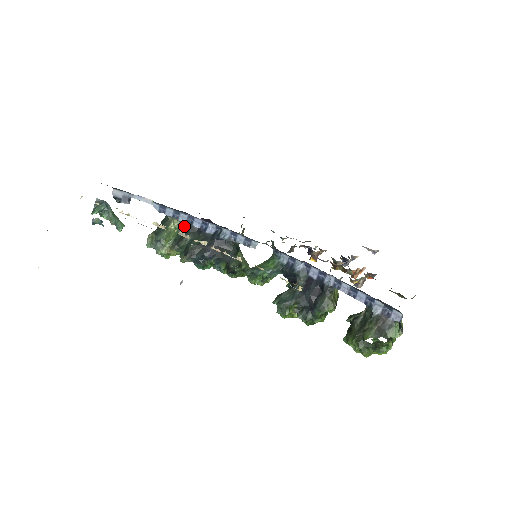
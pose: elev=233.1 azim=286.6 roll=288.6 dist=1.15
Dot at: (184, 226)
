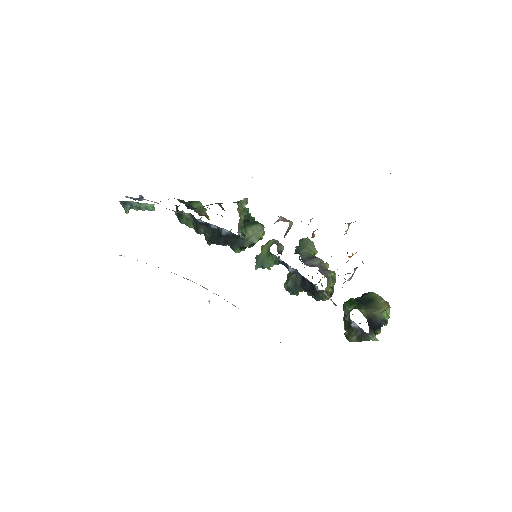
Dot at: (193, 218)
